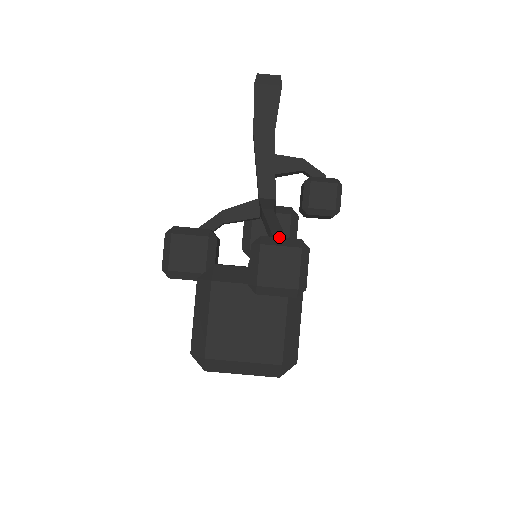
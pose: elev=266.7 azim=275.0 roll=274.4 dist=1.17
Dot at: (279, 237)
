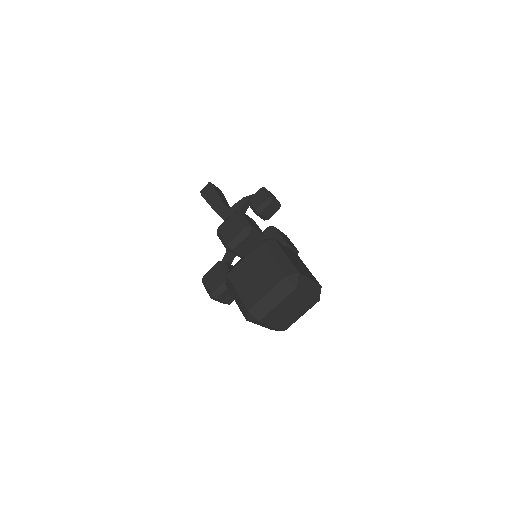
Dot at: (225, 220)
